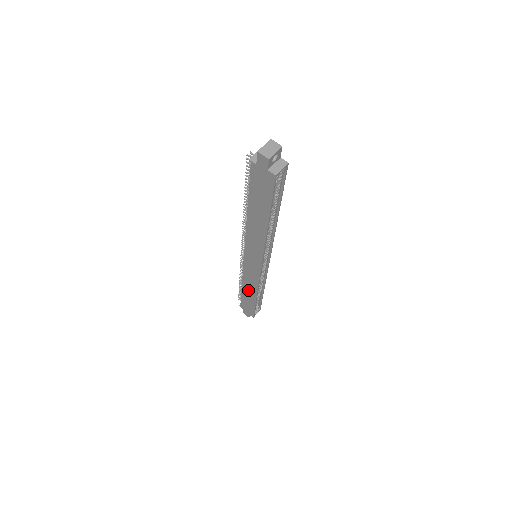
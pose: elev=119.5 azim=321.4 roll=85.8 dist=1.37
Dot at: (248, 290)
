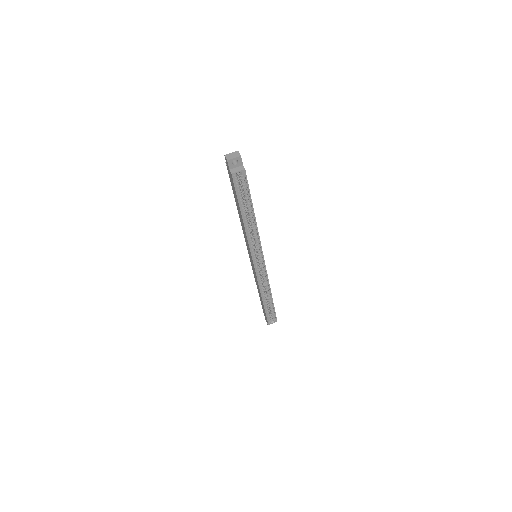
Dot at: occluded
